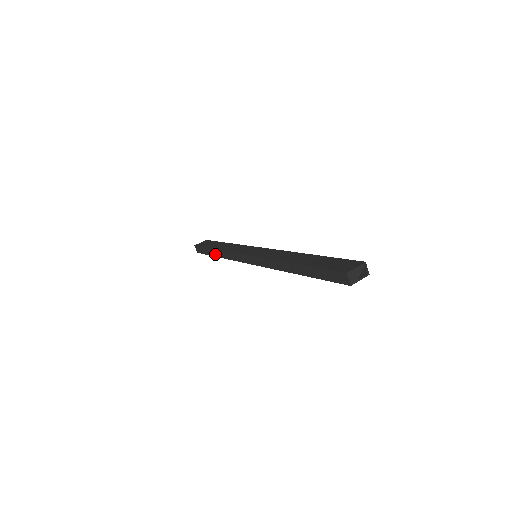
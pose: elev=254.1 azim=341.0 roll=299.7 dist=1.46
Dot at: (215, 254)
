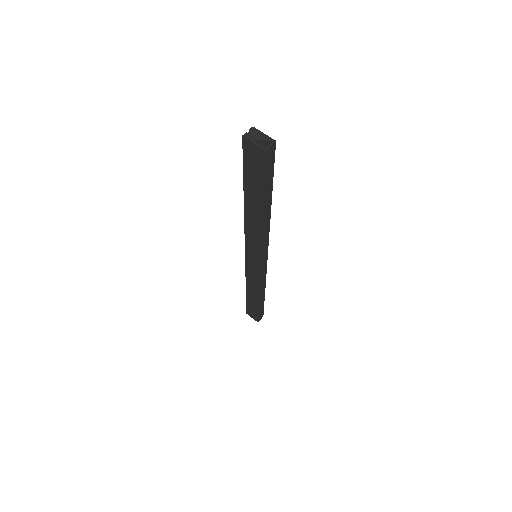
Dot at: occluded
